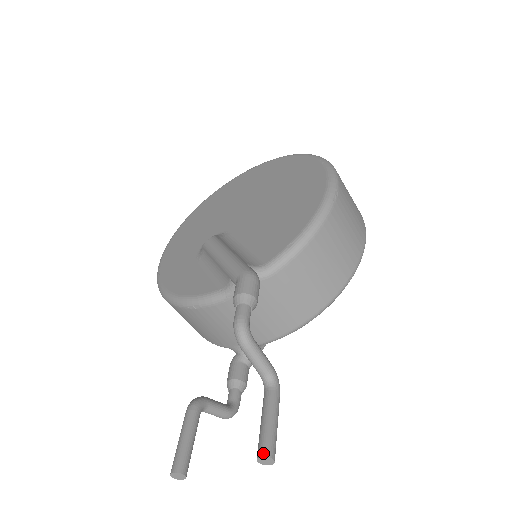
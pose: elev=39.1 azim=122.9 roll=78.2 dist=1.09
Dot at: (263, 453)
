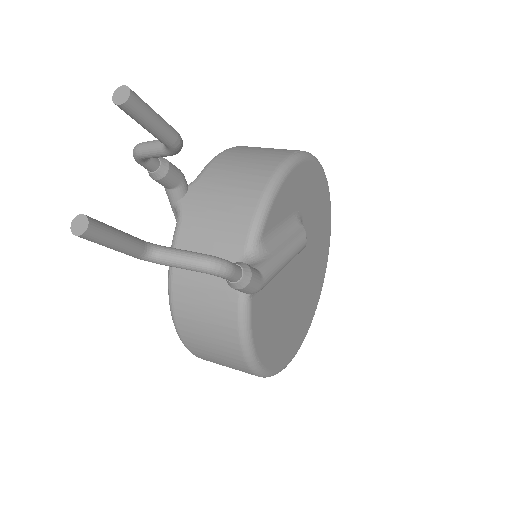
Dot at: (116, 95)
